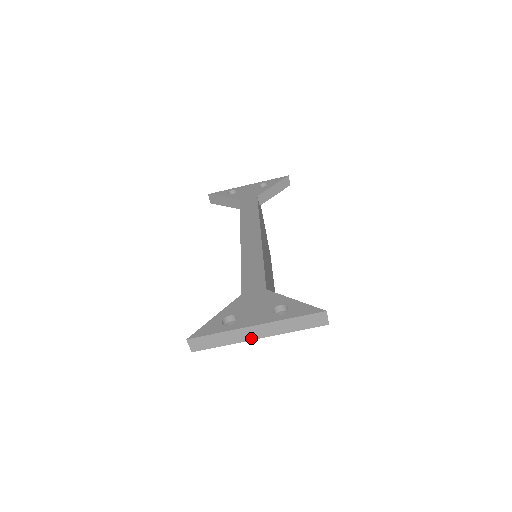
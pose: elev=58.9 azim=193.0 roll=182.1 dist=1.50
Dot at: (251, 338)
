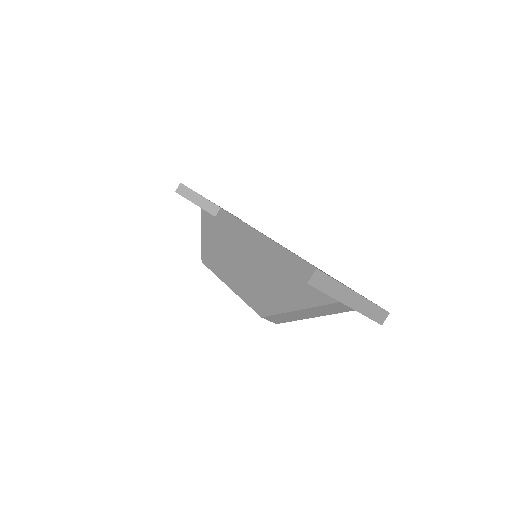
Dot at: (345, 302)
